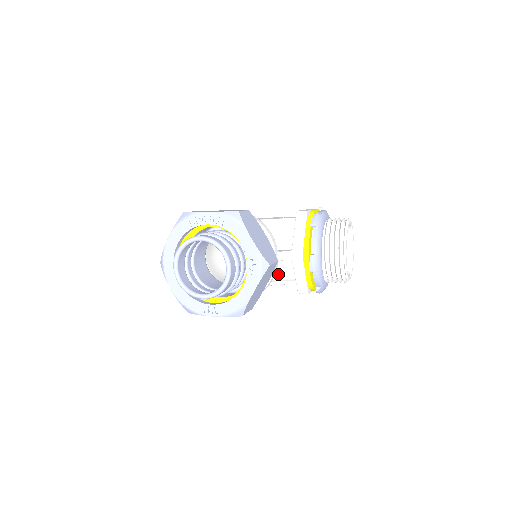
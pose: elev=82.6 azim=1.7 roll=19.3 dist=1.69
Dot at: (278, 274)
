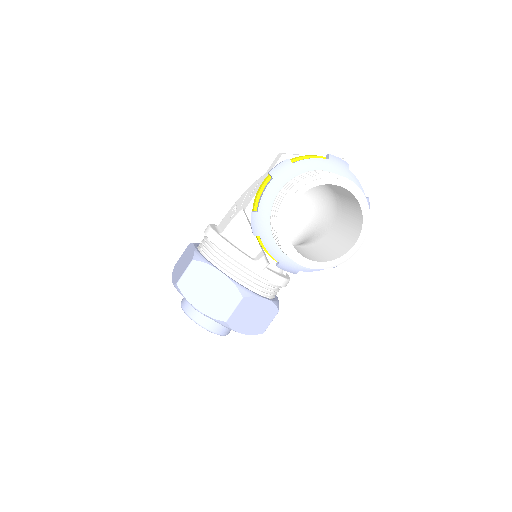
Dot at: occluded
